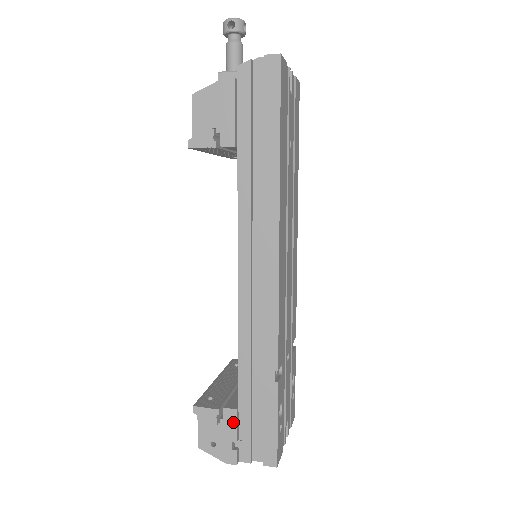
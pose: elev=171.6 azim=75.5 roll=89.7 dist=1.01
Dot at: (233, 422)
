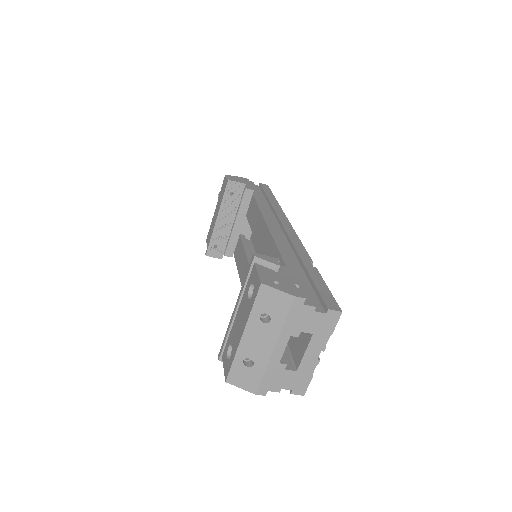
Dot at: (291, 273)
